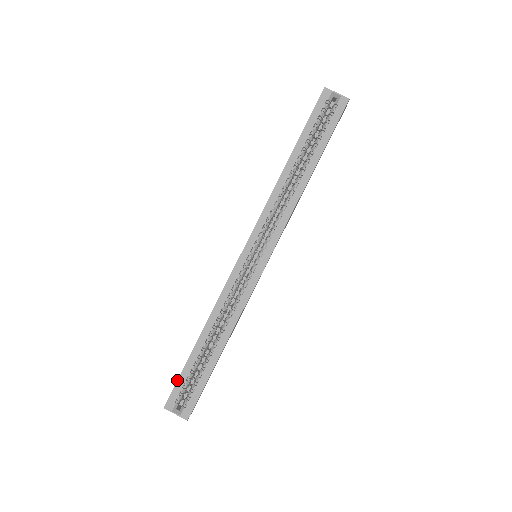
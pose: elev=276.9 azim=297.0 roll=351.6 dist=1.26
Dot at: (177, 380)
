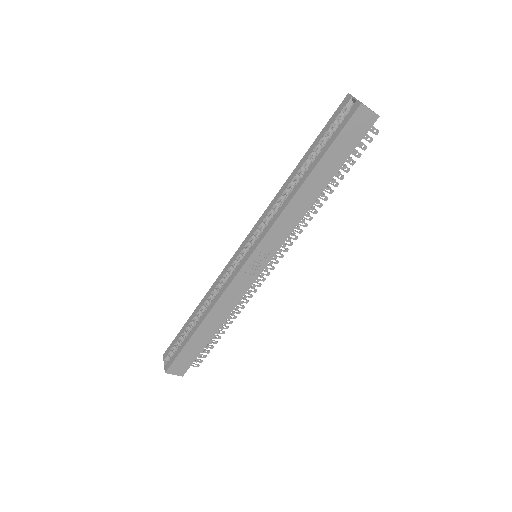
Dot at: (175, 337)
